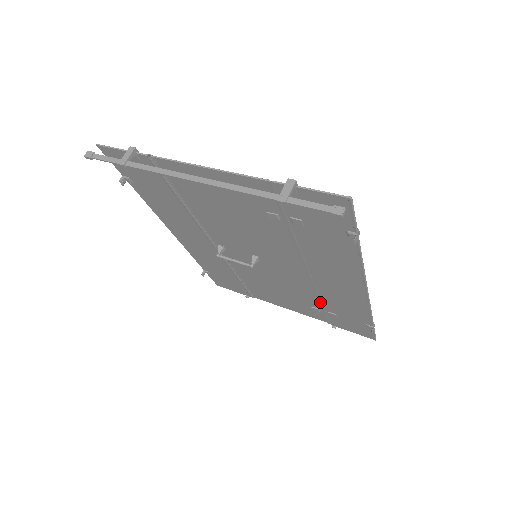
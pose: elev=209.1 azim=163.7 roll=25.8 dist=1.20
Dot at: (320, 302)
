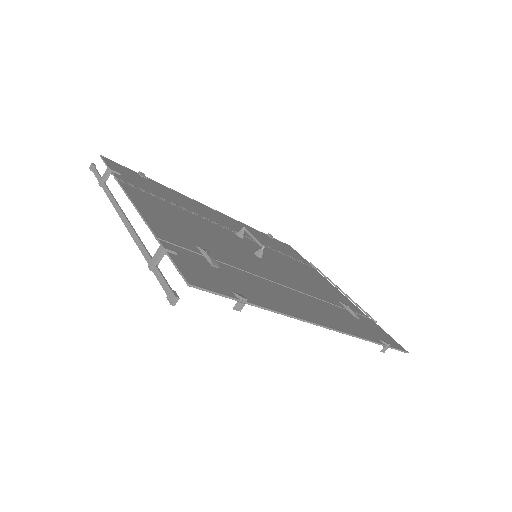
Dot at: occluded
